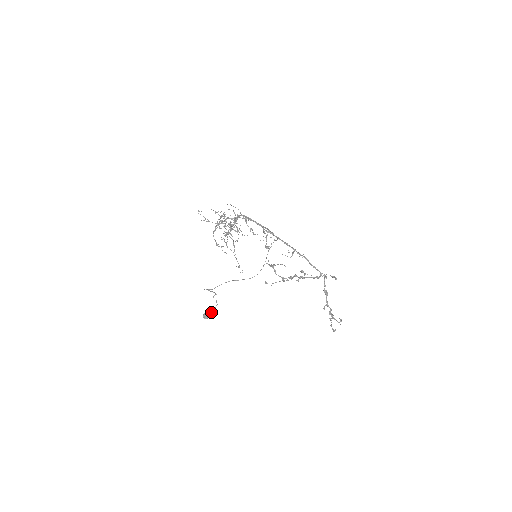
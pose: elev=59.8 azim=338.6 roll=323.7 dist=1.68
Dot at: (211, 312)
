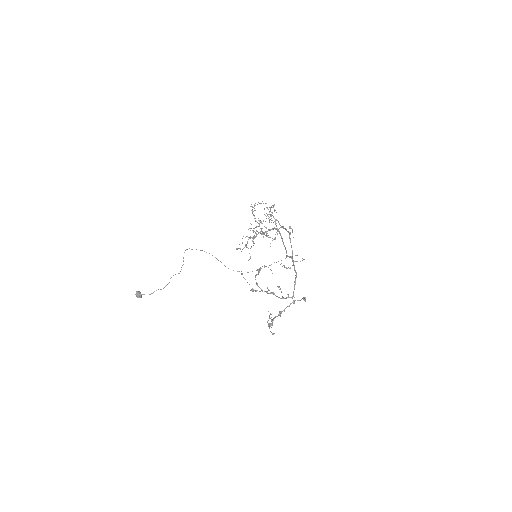
Dot at: occluded
